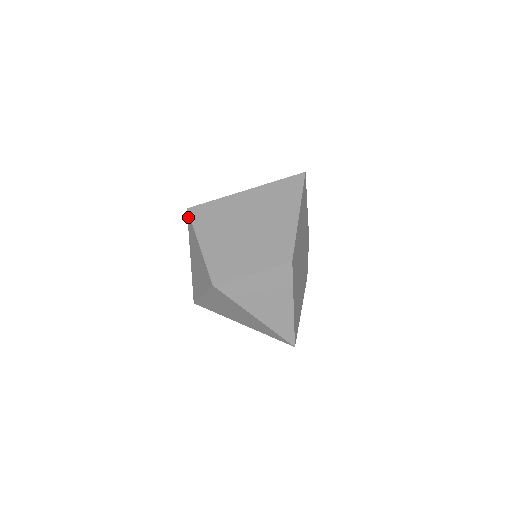
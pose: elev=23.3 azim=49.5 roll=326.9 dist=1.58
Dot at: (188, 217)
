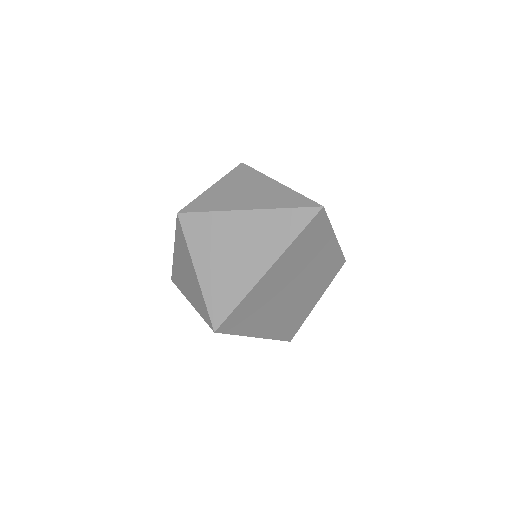
Dot at: (173, 279)
